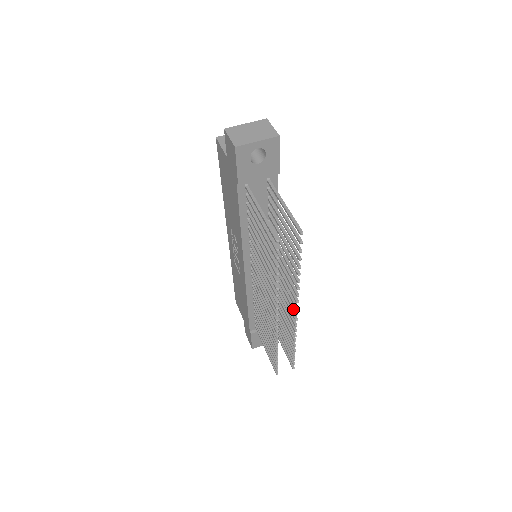
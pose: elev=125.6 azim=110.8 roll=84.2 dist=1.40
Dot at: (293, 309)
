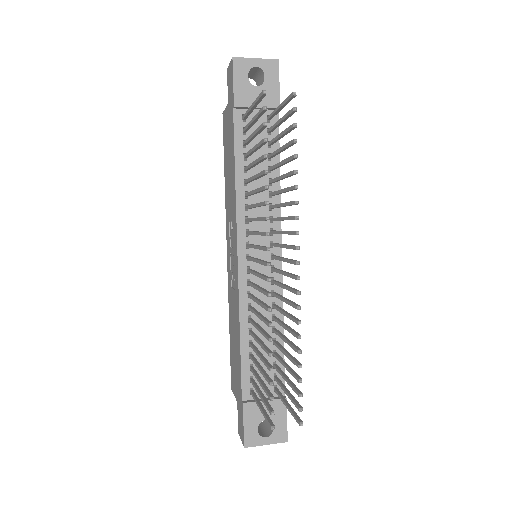
Dot at: (293, 260)
